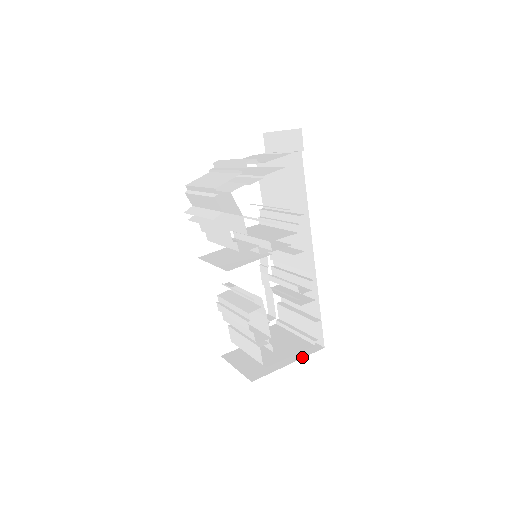
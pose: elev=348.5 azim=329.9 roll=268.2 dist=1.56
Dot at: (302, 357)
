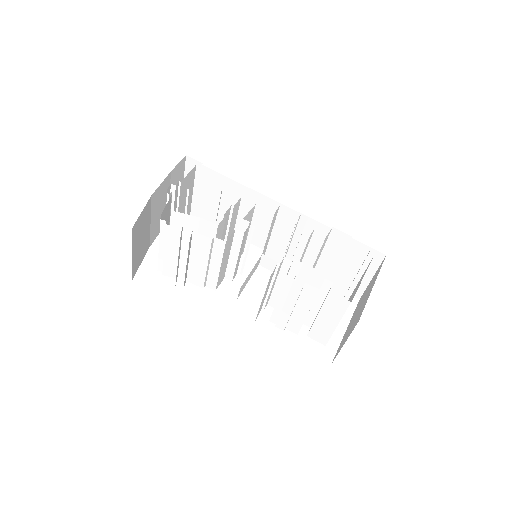
Dot at: (377, 275)
